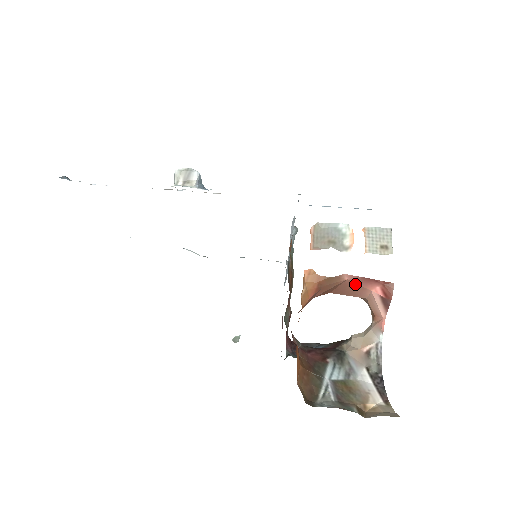
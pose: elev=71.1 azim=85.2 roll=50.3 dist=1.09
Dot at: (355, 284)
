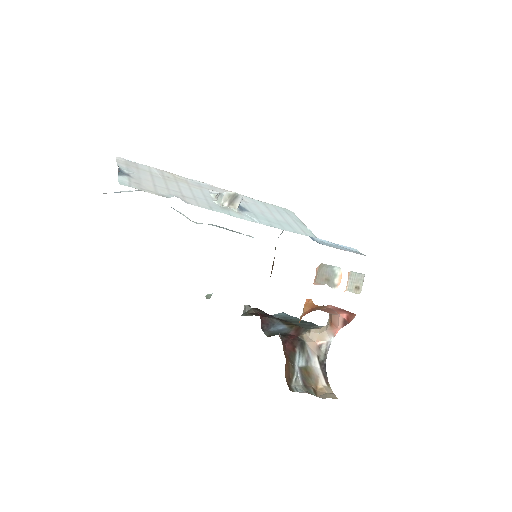
Dot at: (332, 310)
